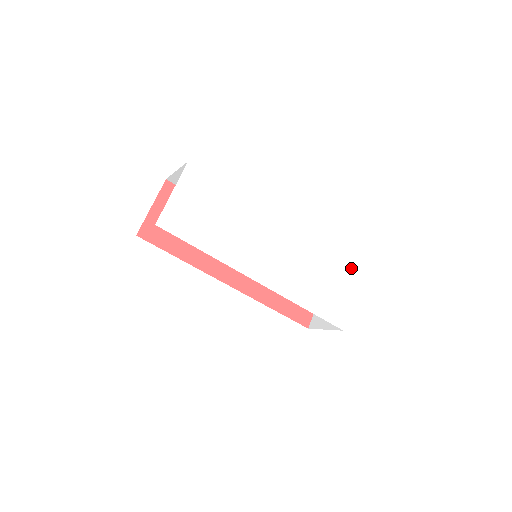
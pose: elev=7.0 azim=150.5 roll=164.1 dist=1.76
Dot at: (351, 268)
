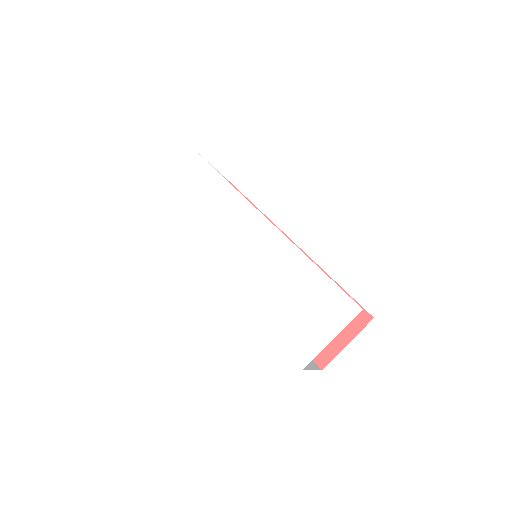
Dot at: (346, 295)
